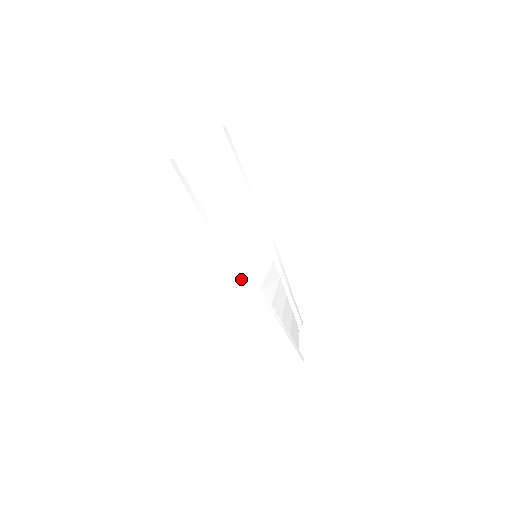
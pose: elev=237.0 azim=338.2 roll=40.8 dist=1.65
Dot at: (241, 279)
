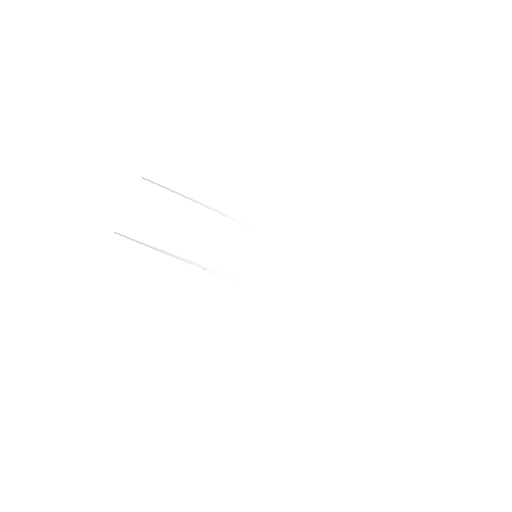
Dot at: occluded
